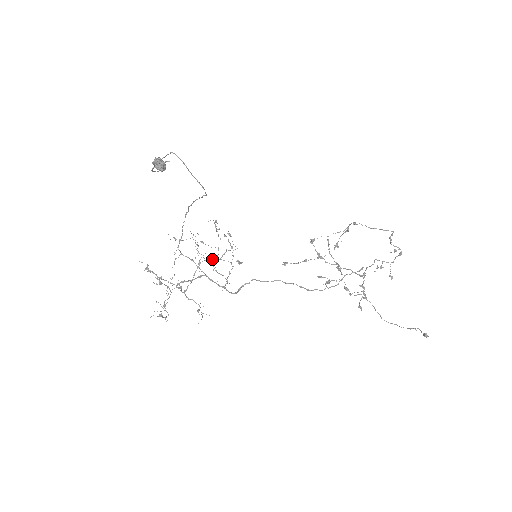
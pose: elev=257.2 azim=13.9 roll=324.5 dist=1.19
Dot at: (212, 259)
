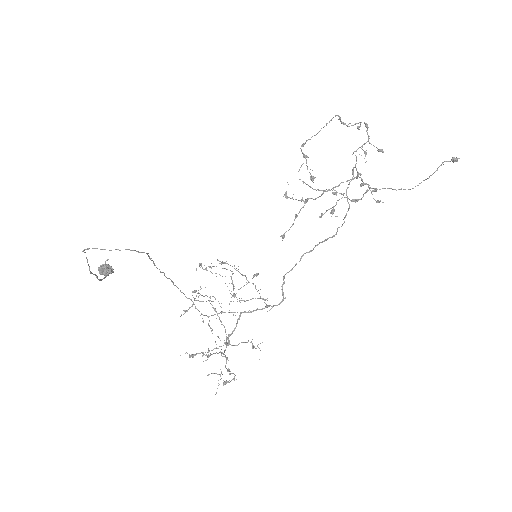
Dot at: (234, 295)
